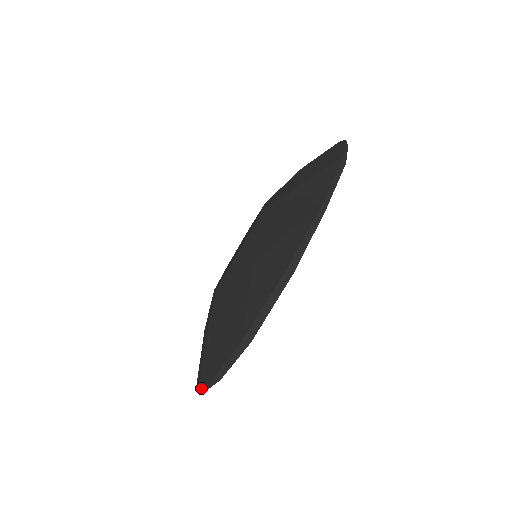
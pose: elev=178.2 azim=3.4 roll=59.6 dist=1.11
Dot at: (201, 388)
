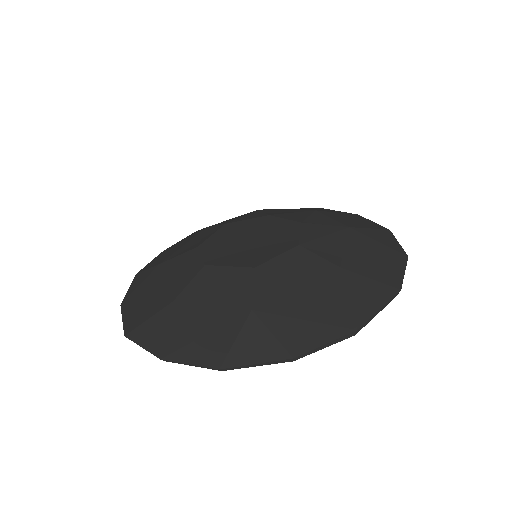
Dot at: (239, 364)
